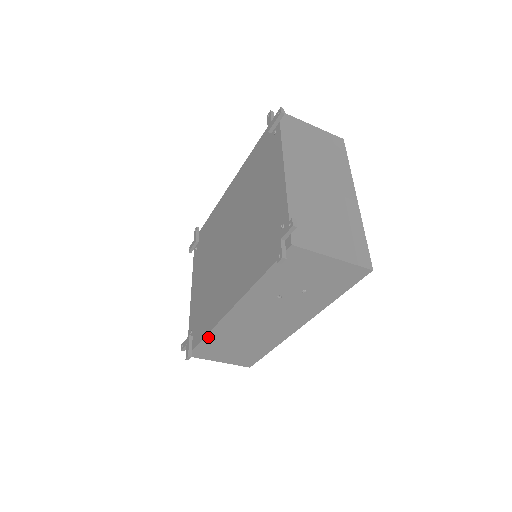
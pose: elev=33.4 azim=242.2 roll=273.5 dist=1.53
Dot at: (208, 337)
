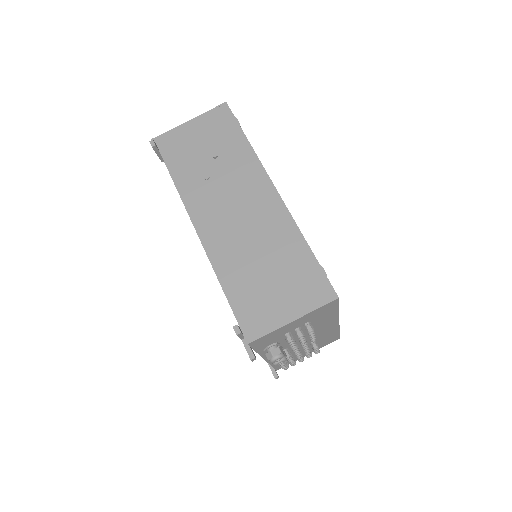
Dot at: (225, 285)
